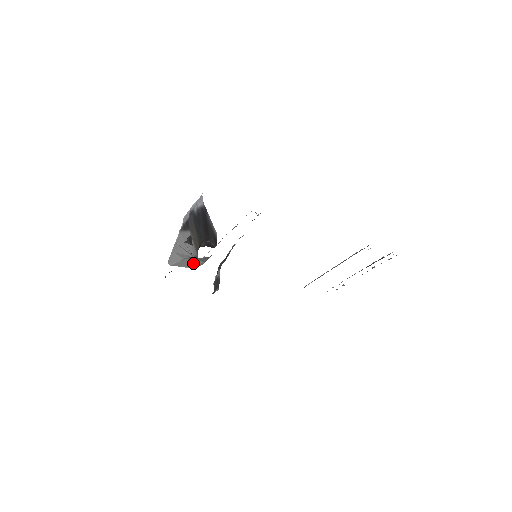
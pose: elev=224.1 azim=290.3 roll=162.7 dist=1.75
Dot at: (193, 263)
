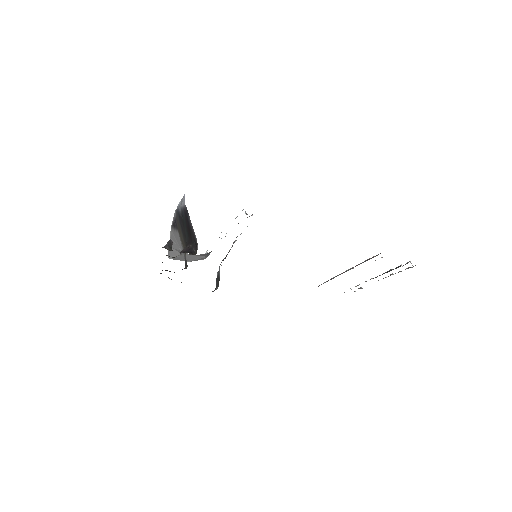
Dot at: (194, 258)
